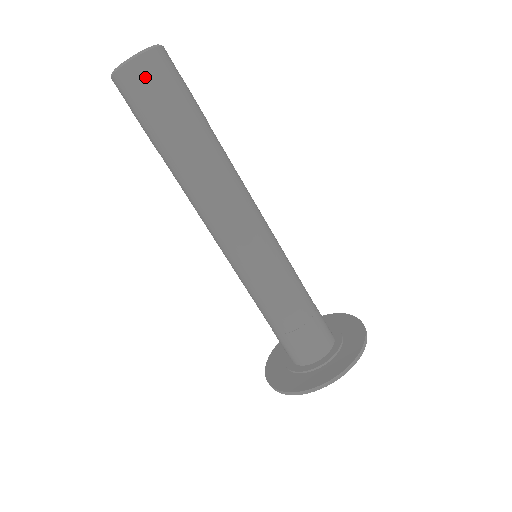
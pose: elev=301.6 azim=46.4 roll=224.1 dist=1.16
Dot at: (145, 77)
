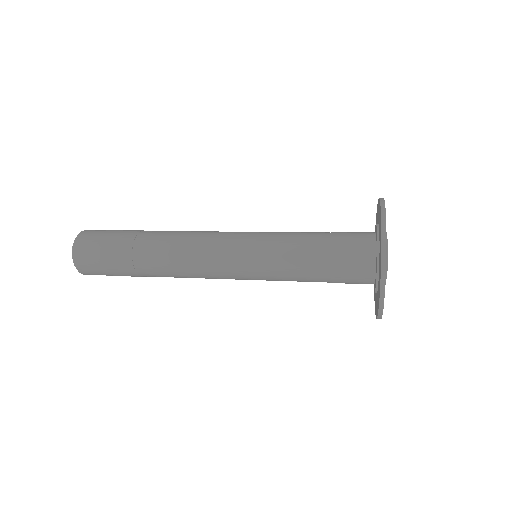
Dot at: (85, 253)
